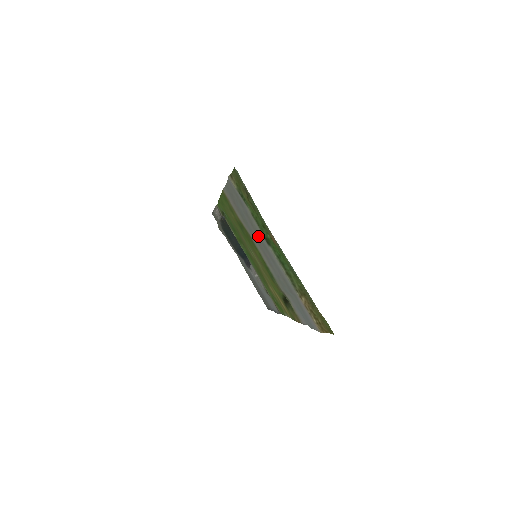
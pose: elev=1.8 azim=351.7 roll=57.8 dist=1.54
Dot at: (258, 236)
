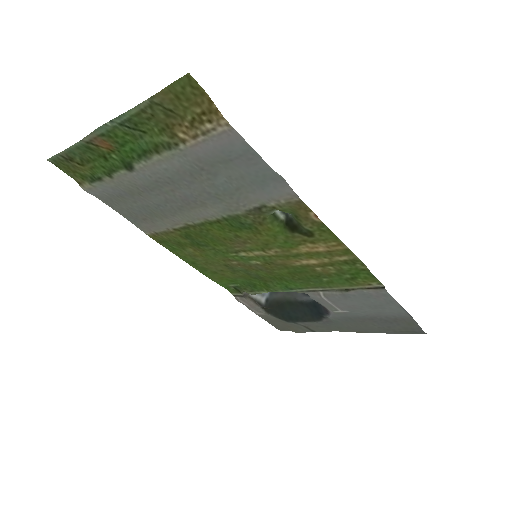
Dot at: (147, 191)
